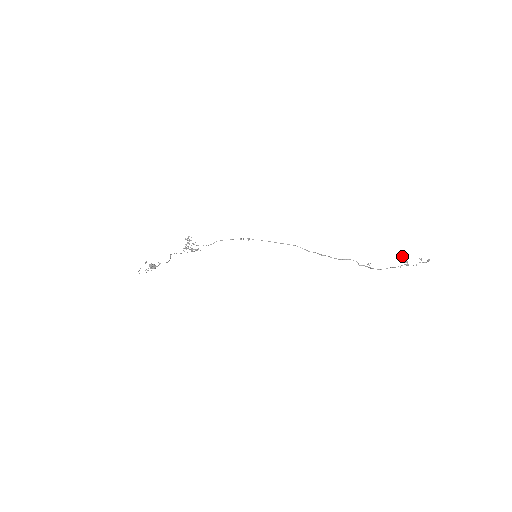
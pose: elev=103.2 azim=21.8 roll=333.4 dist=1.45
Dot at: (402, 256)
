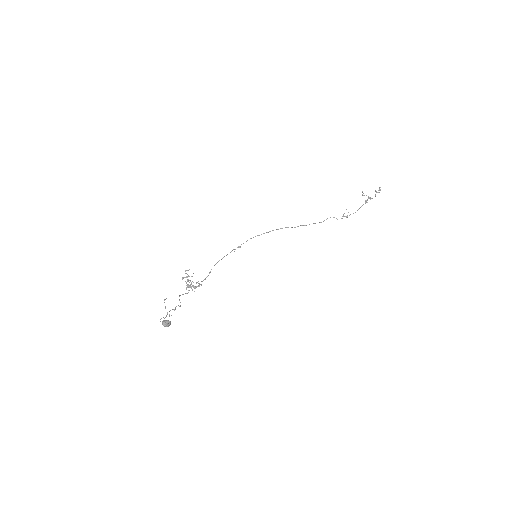
Dot at: (362, 192)
